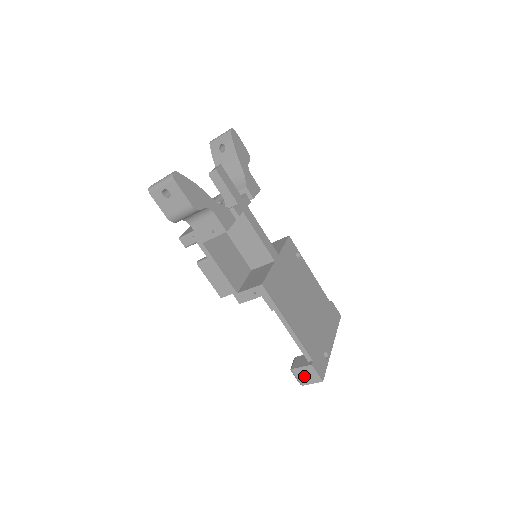
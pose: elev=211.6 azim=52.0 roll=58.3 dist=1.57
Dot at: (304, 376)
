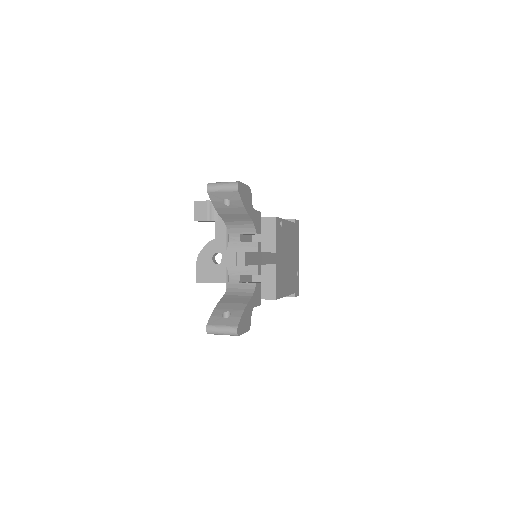
Dot at: occluded
